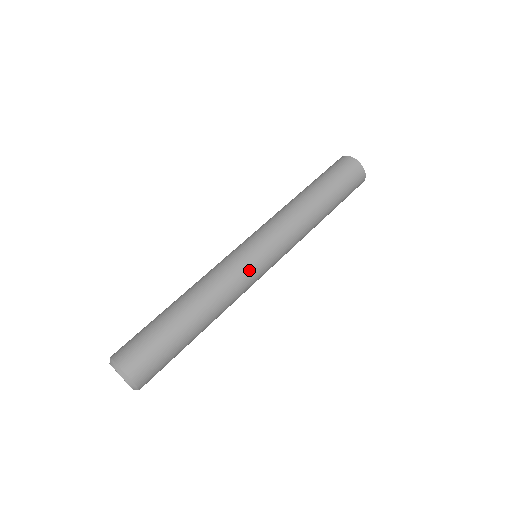
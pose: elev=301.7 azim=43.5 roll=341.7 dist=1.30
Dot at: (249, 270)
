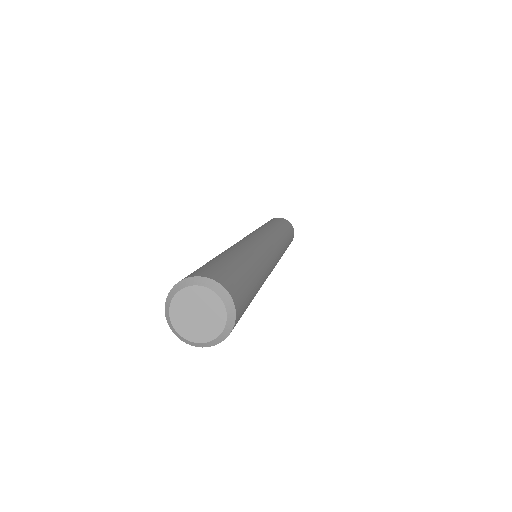
Dot at: (251, 238)
